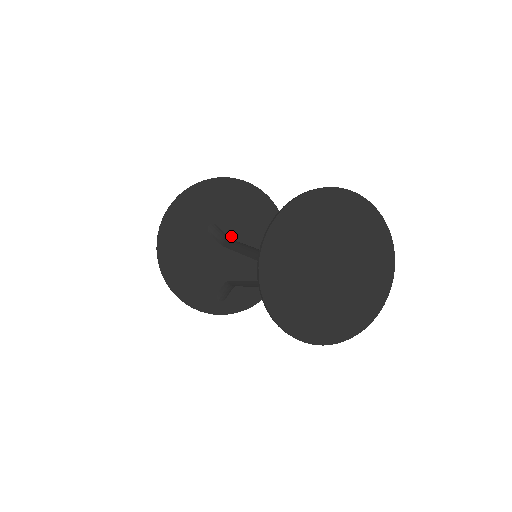
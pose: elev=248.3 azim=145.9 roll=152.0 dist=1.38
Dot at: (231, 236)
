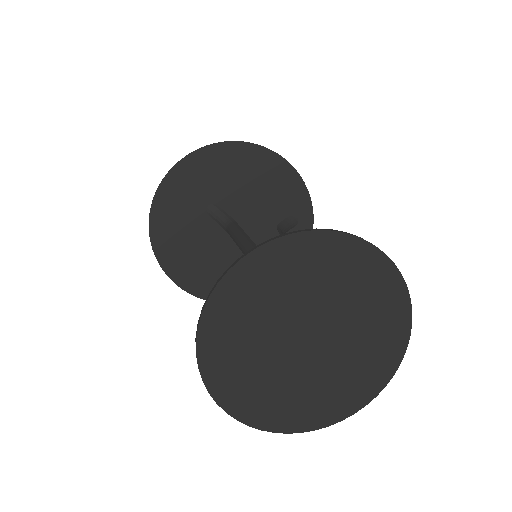
Dot at: (238, 213)
